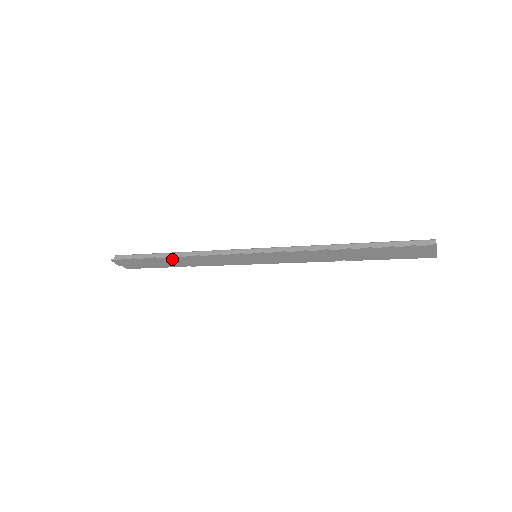
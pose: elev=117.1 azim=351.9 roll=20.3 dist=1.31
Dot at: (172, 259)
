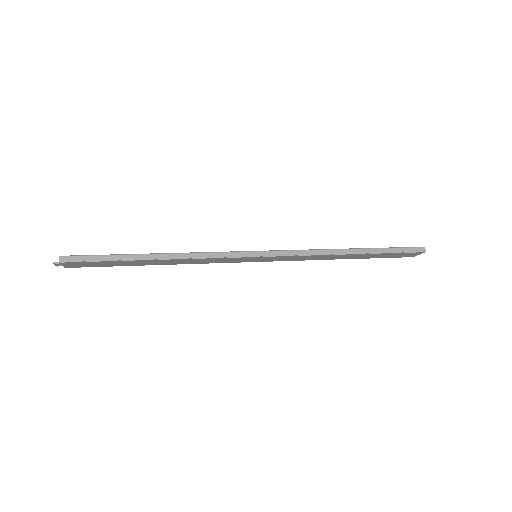
Dot at: (152, 261)
